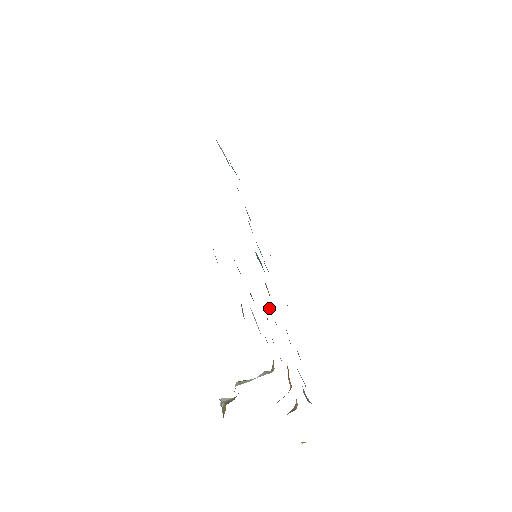
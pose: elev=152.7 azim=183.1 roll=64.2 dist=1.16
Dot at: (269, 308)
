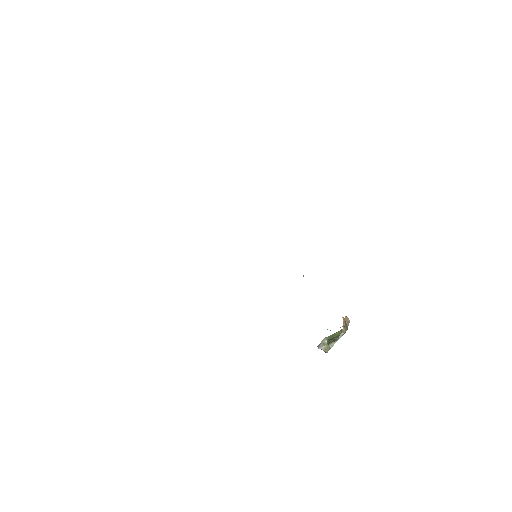
Dot at: occluded
